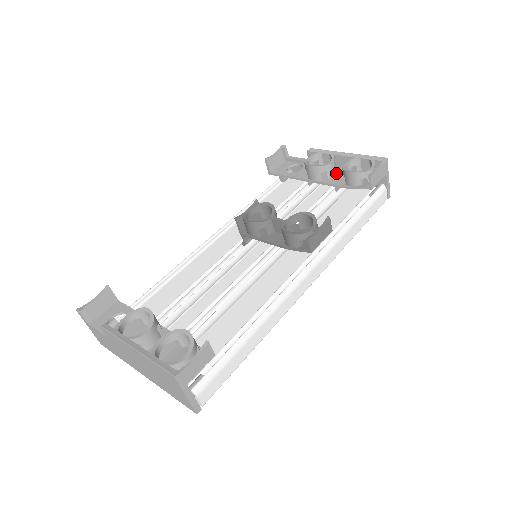
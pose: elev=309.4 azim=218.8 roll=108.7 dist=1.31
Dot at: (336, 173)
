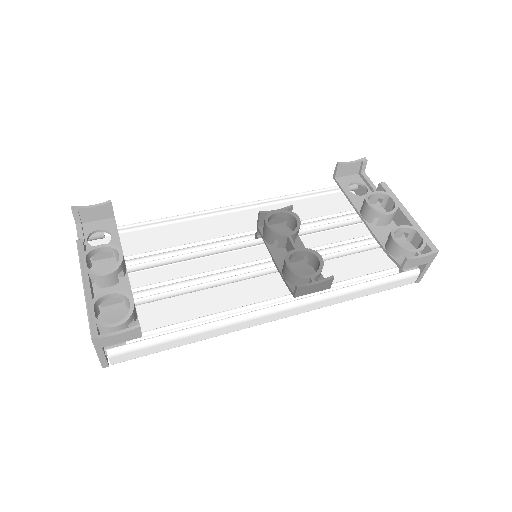
Dot at: (388, 225)
